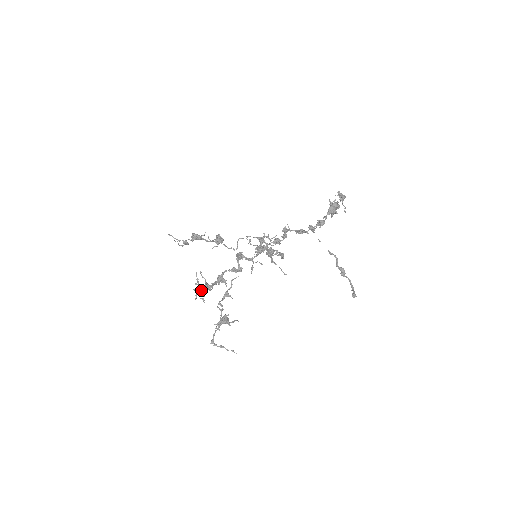
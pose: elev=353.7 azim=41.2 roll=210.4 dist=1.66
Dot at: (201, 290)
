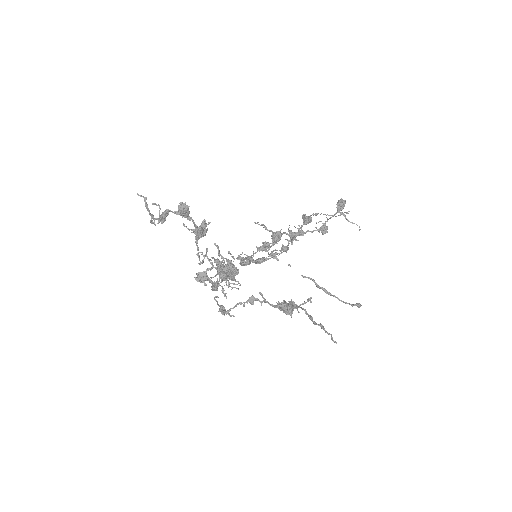
Dot at: (227, 270)
